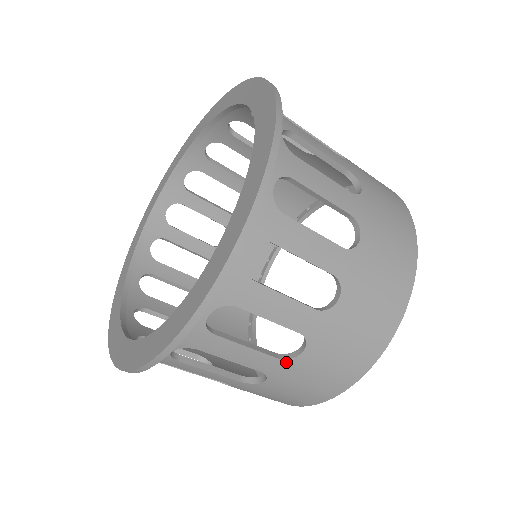
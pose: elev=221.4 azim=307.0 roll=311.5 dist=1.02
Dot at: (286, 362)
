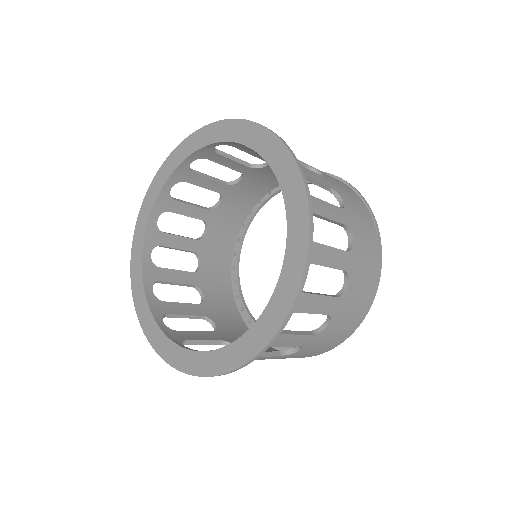
Dot at: (225, 344)
